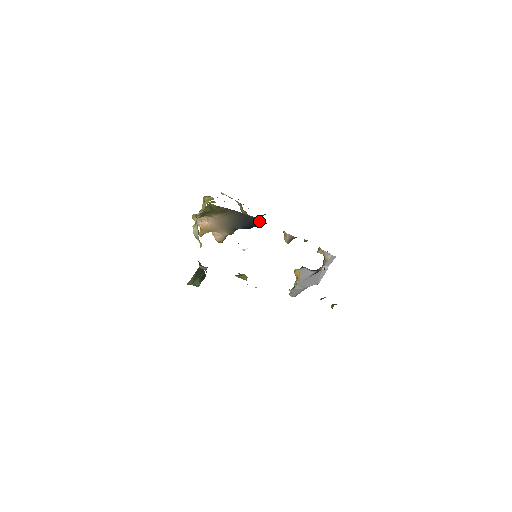
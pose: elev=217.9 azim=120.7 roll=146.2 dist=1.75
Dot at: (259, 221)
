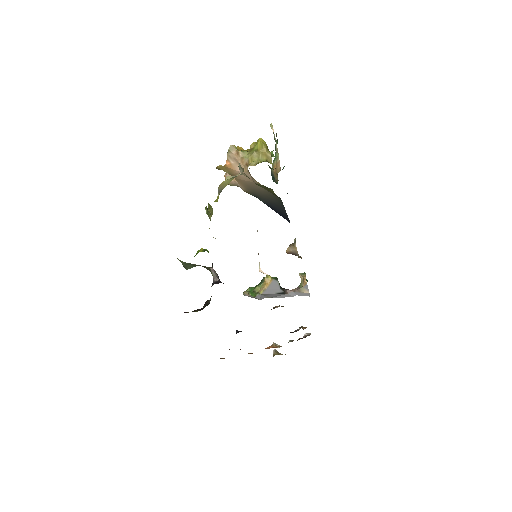
Dot at: (287, 217)
